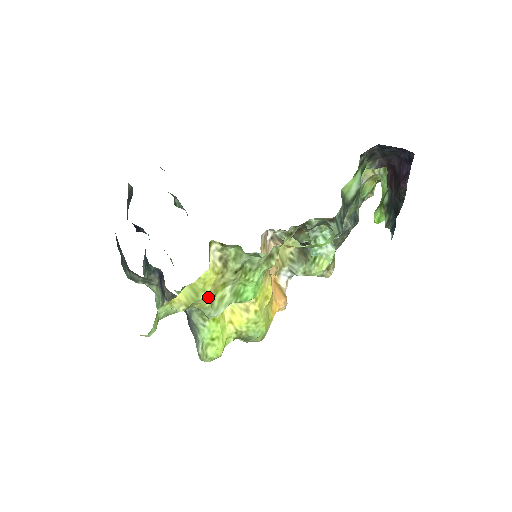
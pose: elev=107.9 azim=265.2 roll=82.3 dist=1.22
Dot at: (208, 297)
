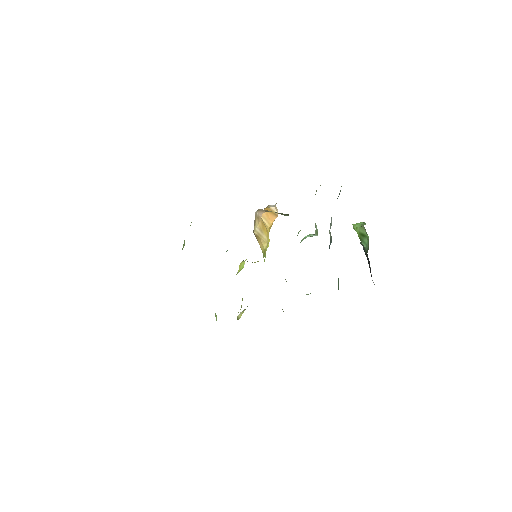
Dot at: occluded
